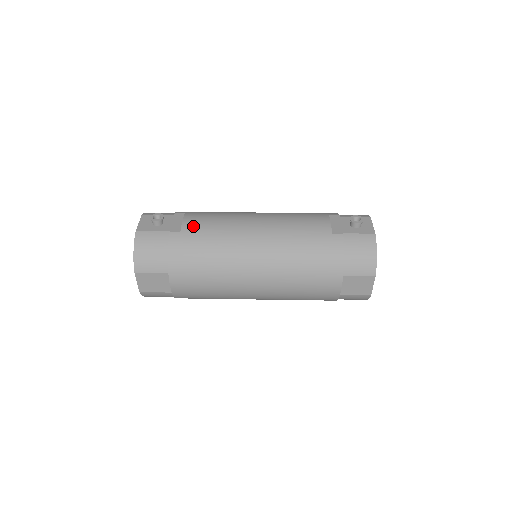
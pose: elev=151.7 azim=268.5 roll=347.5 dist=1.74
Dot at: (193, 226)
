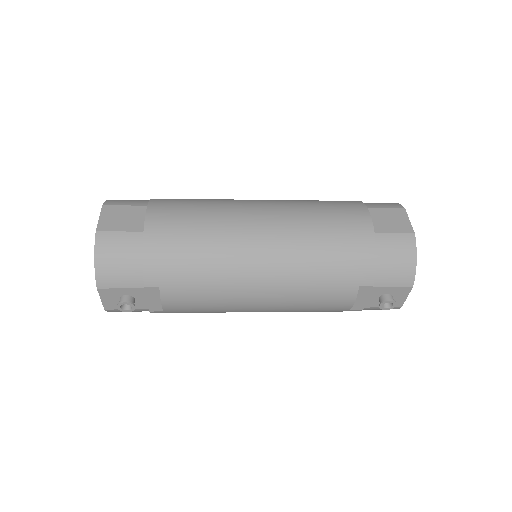
Dot at: occluded
